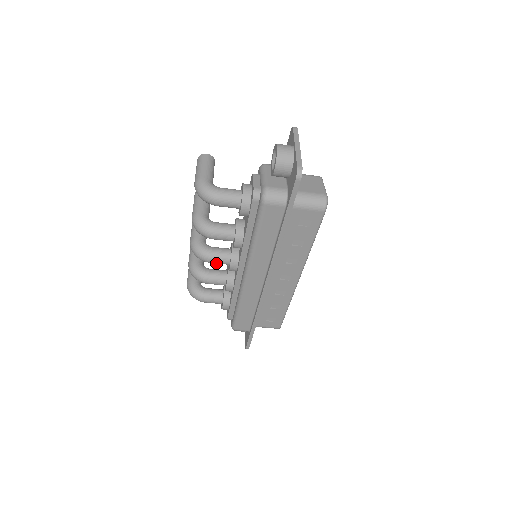
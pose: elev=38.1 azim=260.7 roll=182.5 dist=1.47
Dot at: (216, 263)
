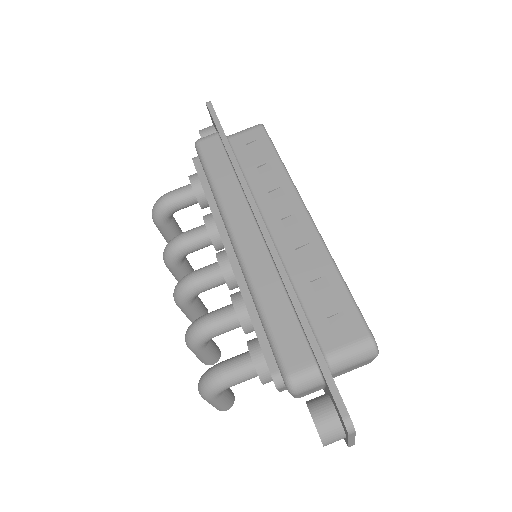
Dot at: (204, 279)
